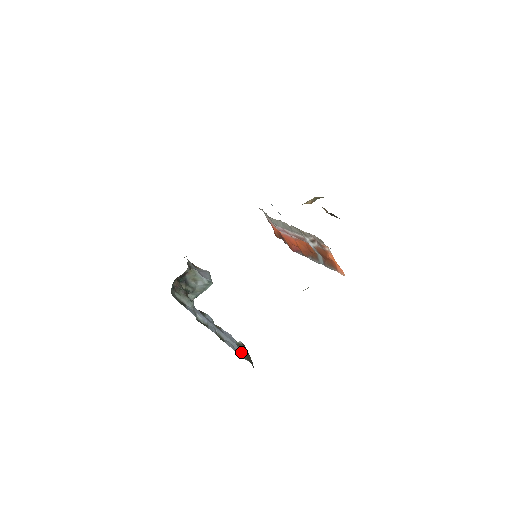
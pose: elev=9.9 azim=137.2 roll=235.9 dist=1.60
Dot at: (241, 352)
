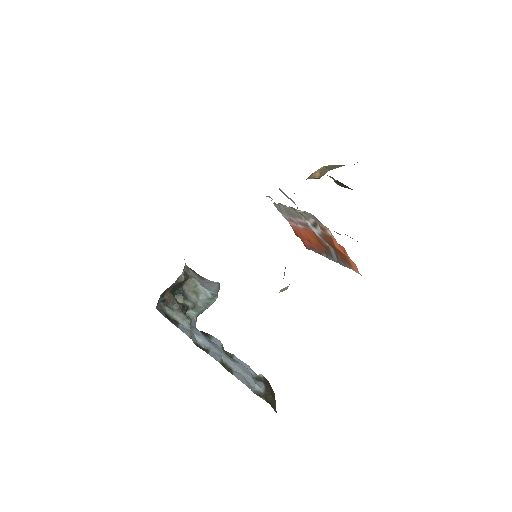
Dot at: (258, 388)
